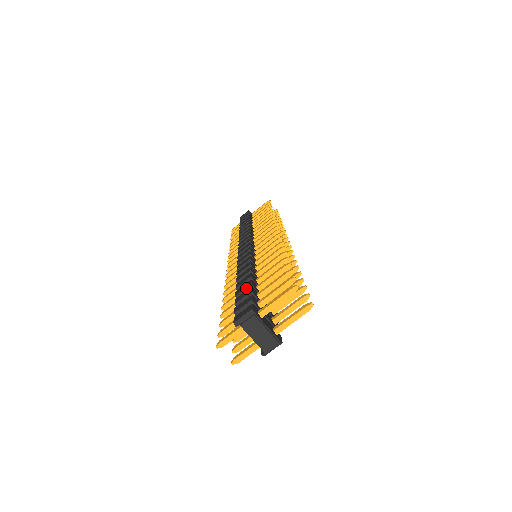
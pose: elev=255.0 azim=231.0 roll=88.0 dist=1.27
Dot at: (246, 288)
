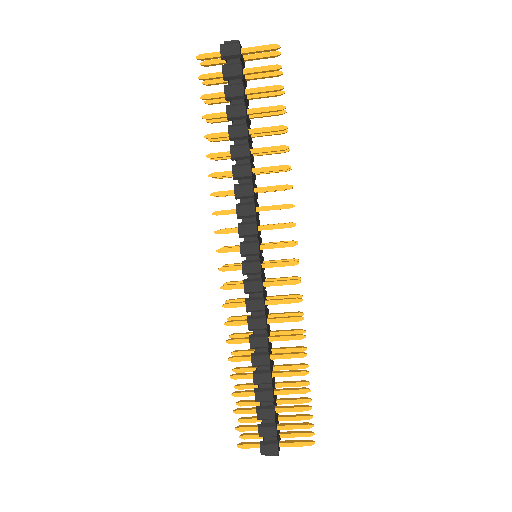
Dot at: (268, 401)
